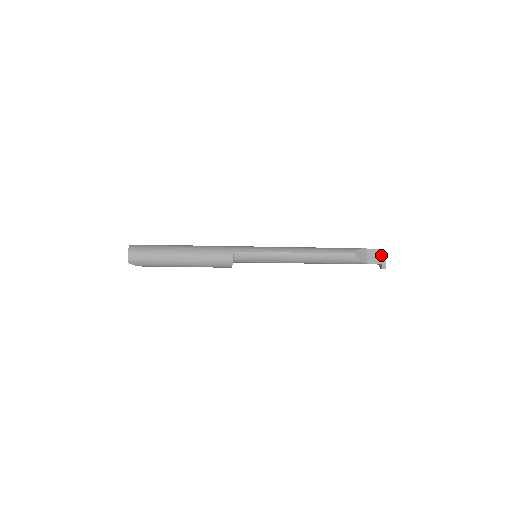
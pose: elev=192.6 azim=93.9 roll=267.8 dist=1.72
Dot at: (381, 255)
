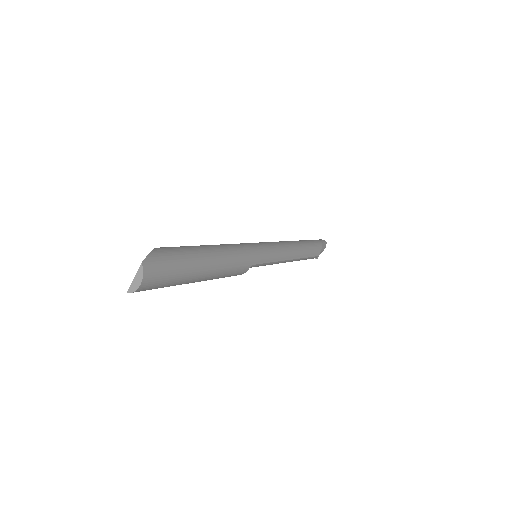
Dot at: (324, 248)
